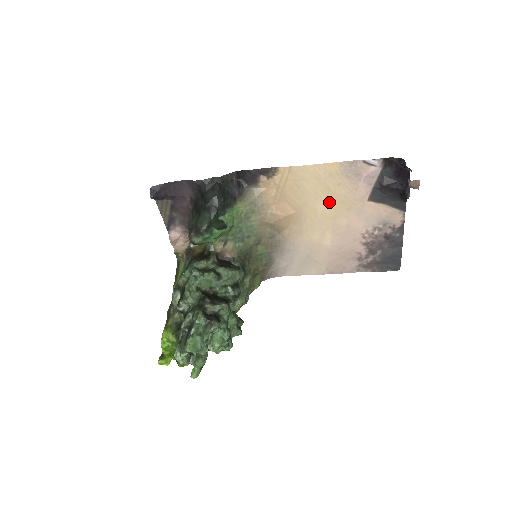
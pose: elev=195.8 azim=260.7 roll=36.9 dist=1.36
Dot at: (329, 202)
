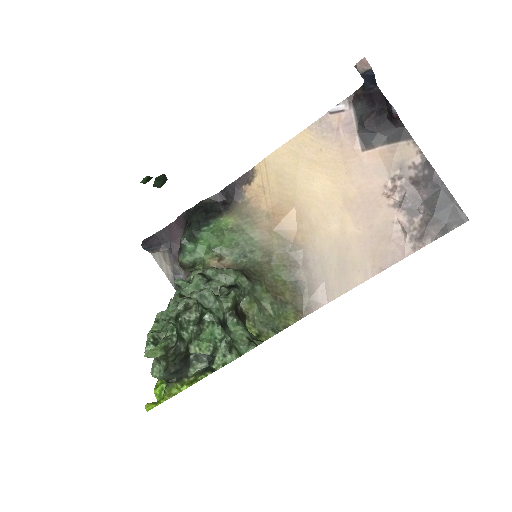
Dot at: (323, 176)
